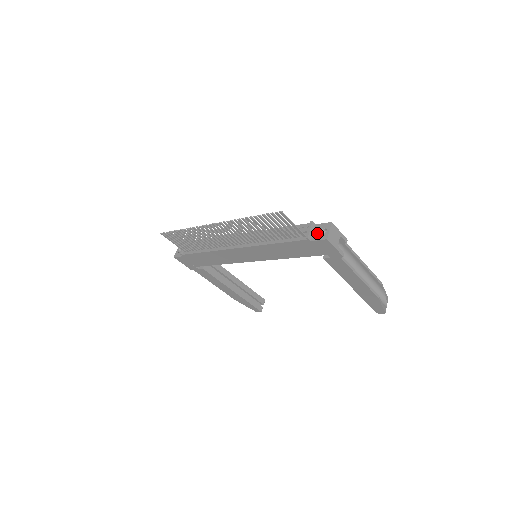
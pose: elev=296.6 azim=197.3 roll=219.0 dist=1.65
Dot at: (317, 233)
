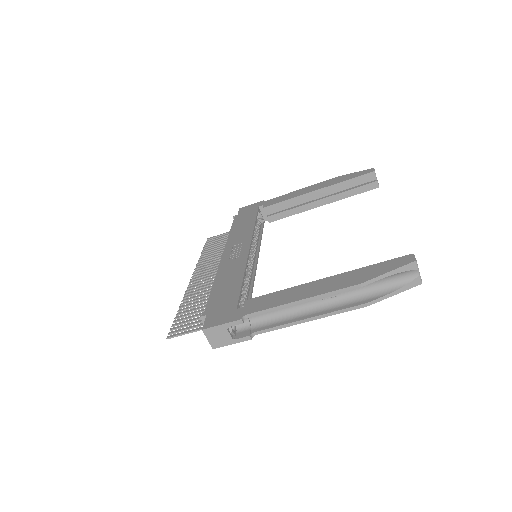
Dot at: occluded
